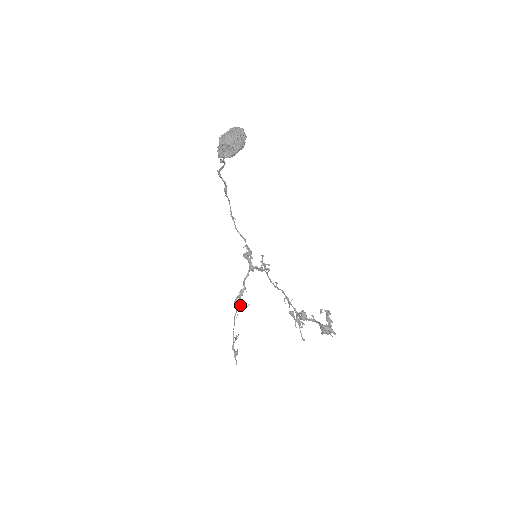
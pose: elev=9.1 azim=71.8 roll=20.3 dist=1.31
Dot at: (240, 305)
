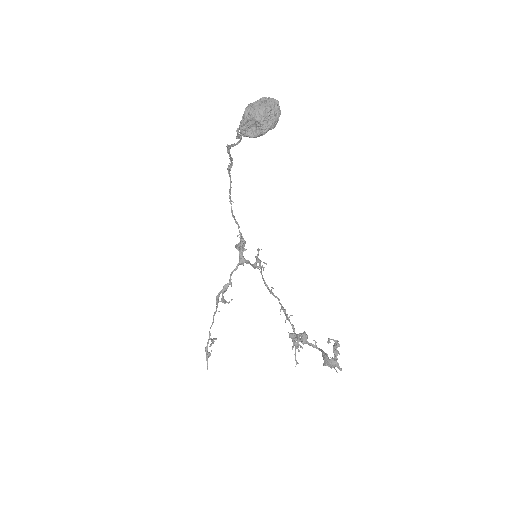
Dot at: (221, 300)
